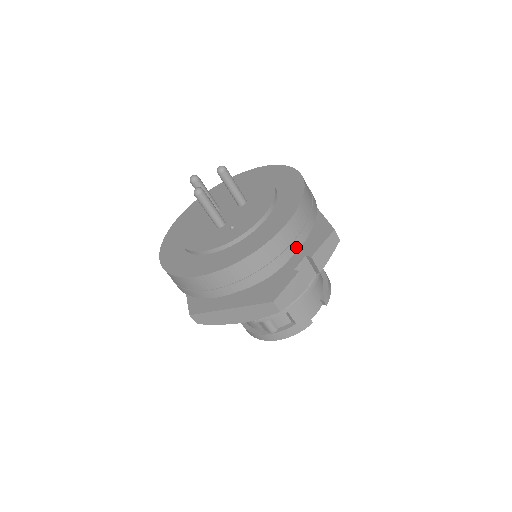
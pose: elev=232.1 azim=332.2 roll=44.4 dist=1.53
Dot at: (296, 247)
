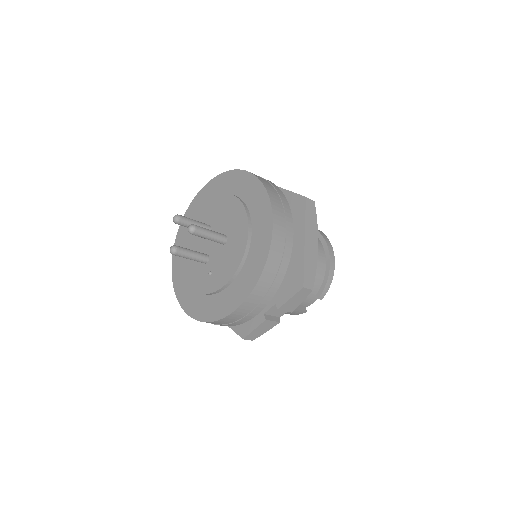
Dot at: (257, 312)
